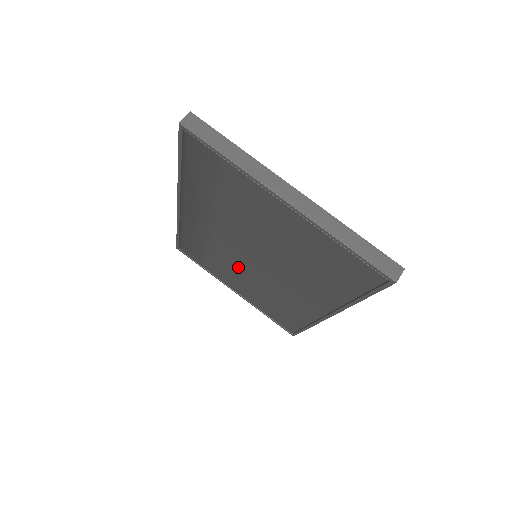
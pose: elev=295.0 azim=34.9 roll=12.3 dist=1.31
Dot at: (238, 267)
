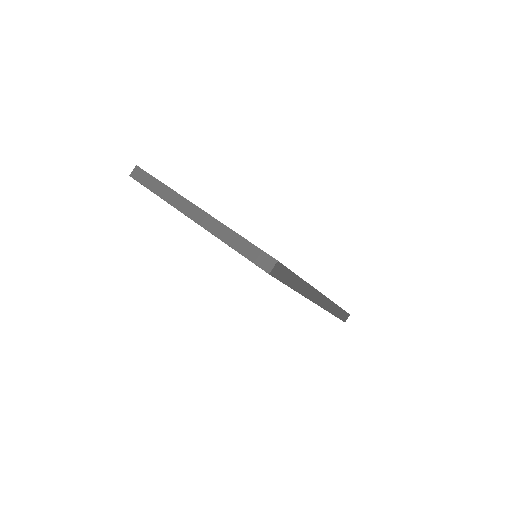
Dot at: occluded
